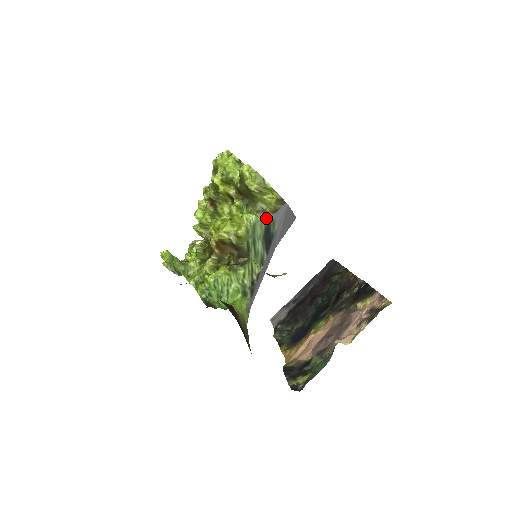
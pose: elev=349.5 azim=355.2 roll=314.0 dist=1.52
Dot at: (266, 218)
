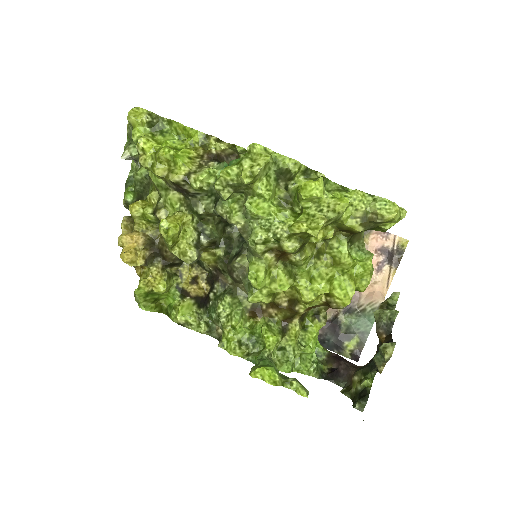
Dot at: occluded
